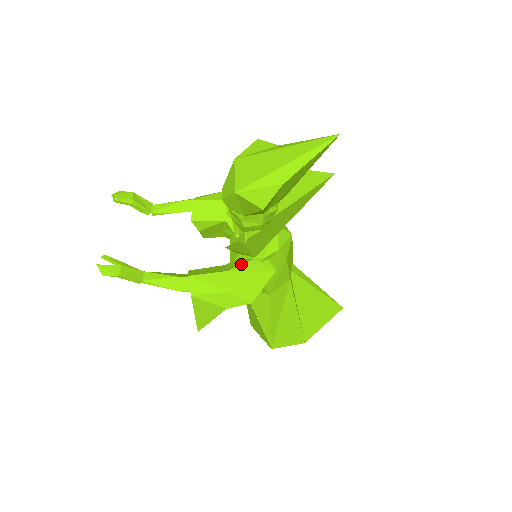
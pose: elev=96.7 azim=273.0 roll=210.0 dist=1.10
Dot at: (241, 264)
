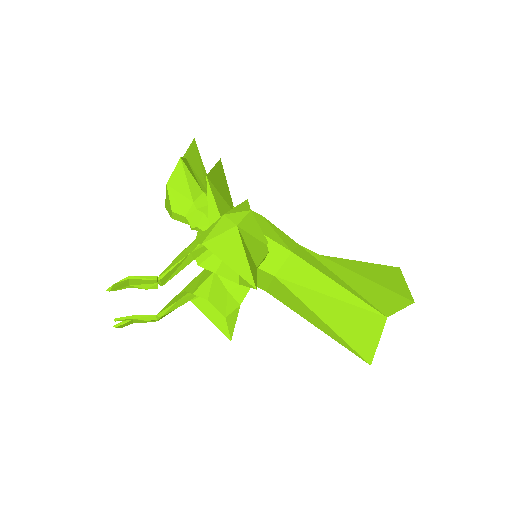
Dot at: occluded
